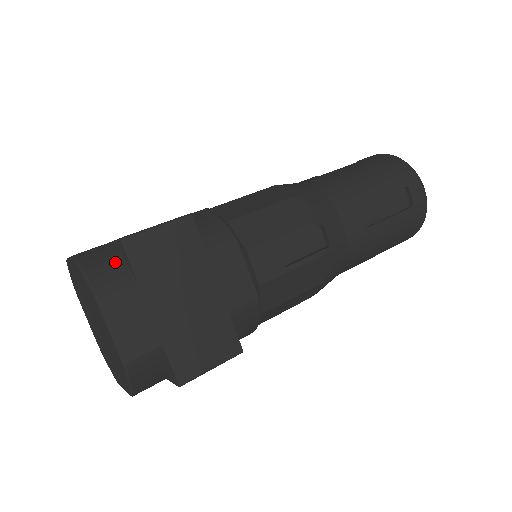
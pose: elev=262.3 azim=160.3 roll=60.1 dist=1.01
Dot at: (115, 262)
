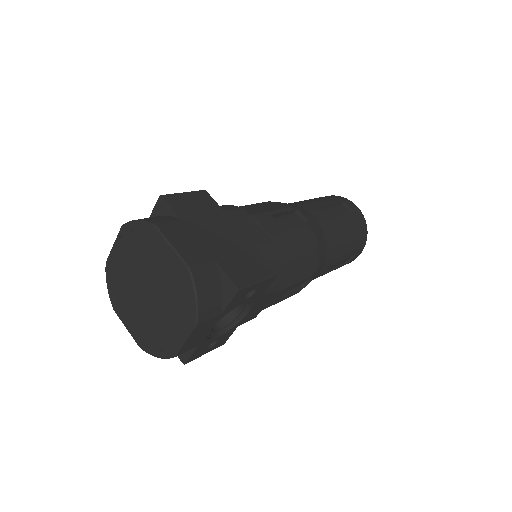
Dot at: (158, 216)
